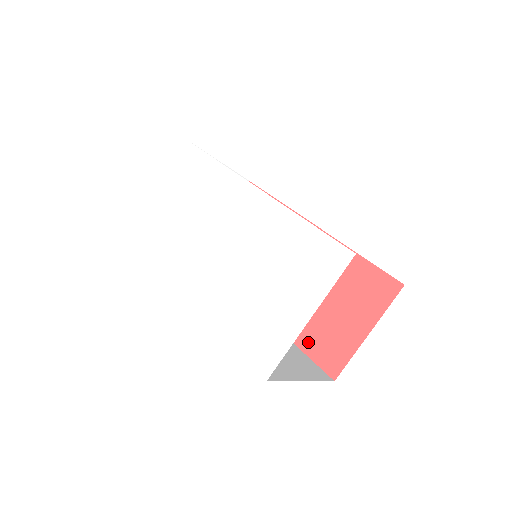
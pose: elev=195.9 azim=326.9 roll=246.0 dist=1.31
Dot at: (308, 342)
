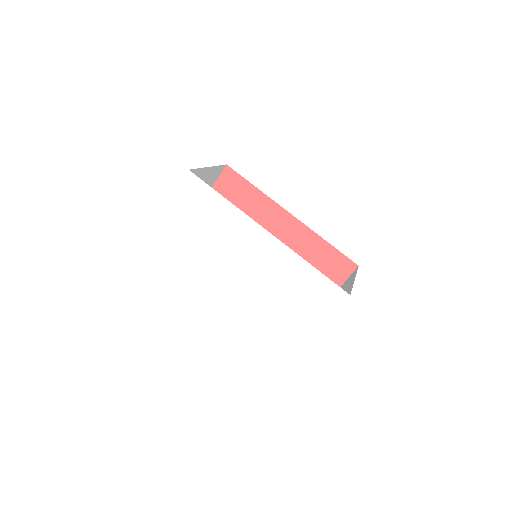
Dot at: occluded
